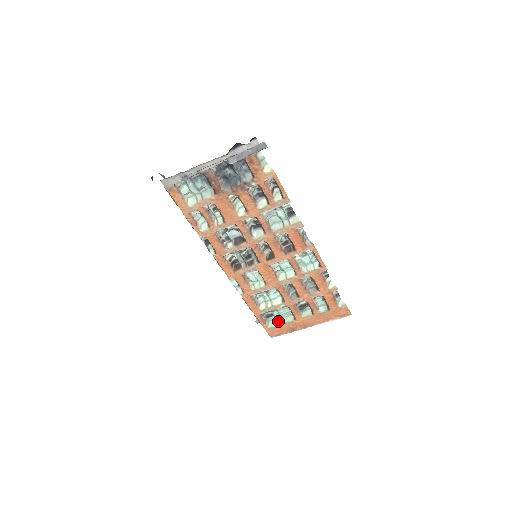
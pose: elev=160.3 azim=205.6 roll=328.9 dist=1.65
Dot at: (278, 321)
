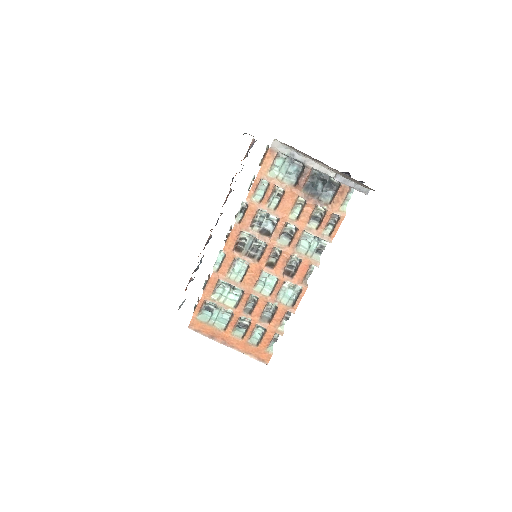
Dot at: (210, 319)
